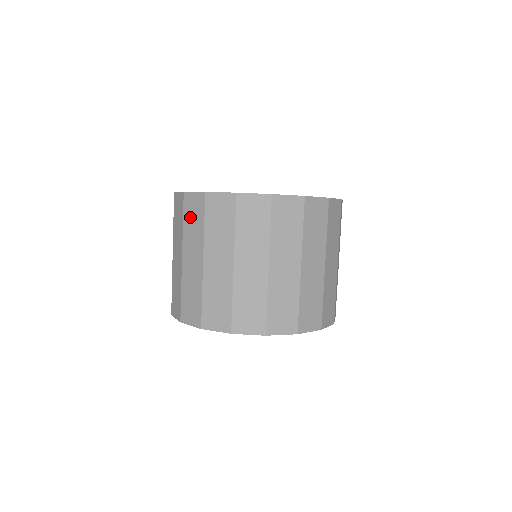
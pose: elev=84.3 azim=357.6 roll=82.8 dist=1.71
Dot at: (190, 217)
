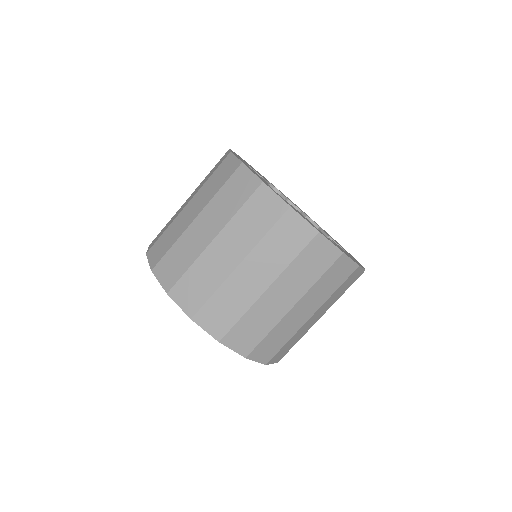
Dot at: (254, 212)
